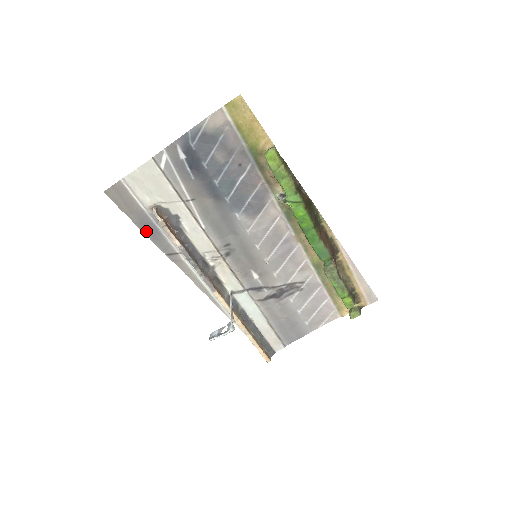
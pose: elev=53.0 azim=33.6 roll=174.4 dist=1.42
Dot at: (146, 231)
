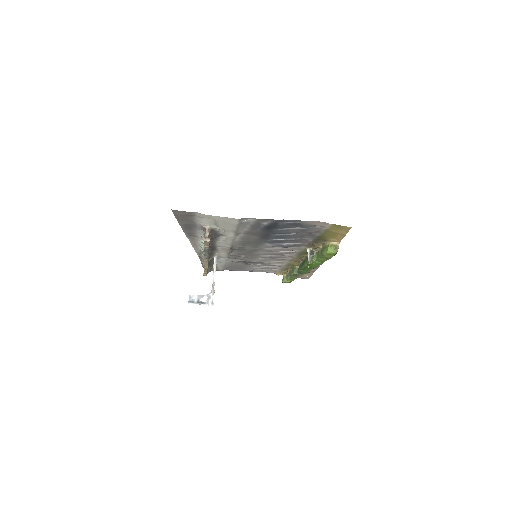
Dot at: (184, 227)
